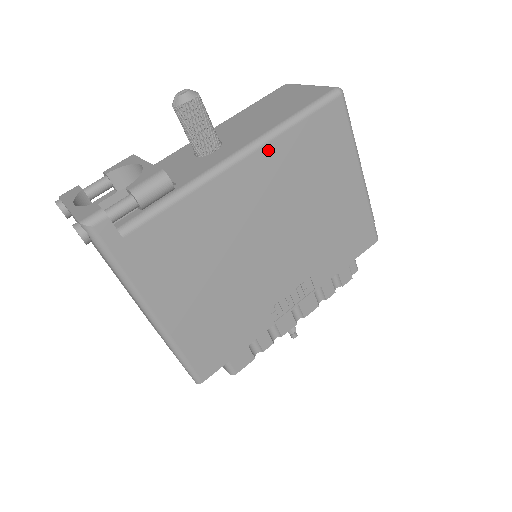
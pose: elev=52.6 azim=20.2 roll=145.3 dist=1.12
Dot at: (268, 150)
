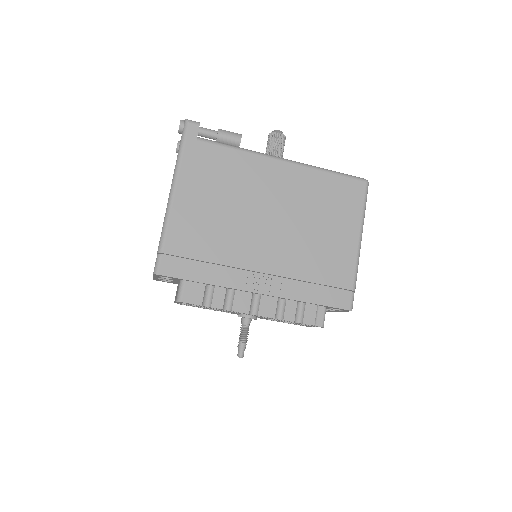
Dot at: (303, 171)
